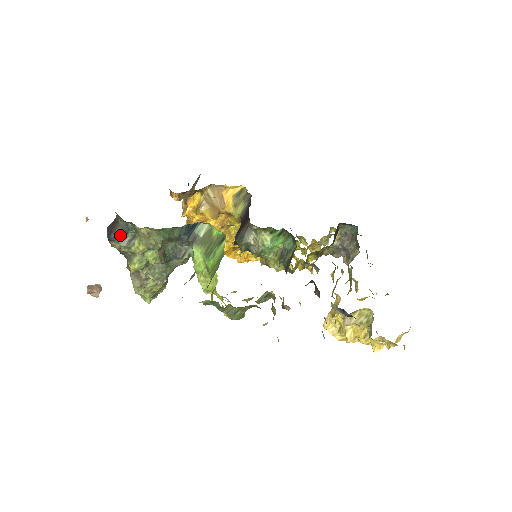
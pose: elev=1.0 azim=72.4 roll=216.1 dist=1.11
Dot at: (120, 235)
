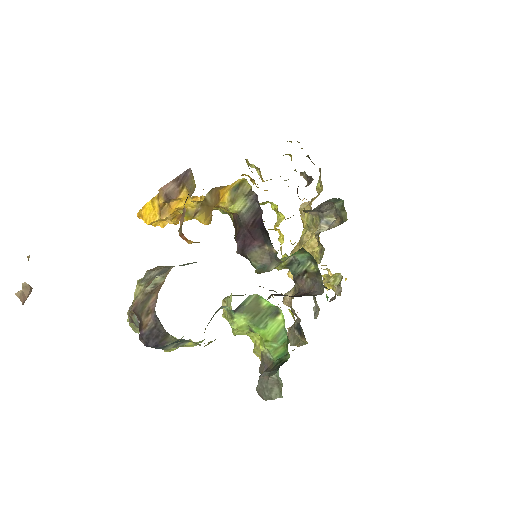
Dot at: (167, 344)
